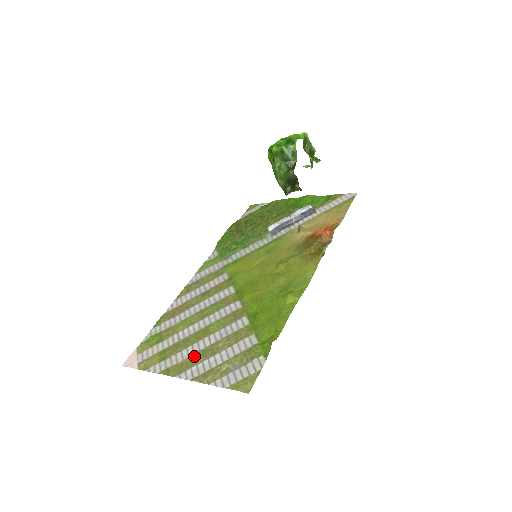
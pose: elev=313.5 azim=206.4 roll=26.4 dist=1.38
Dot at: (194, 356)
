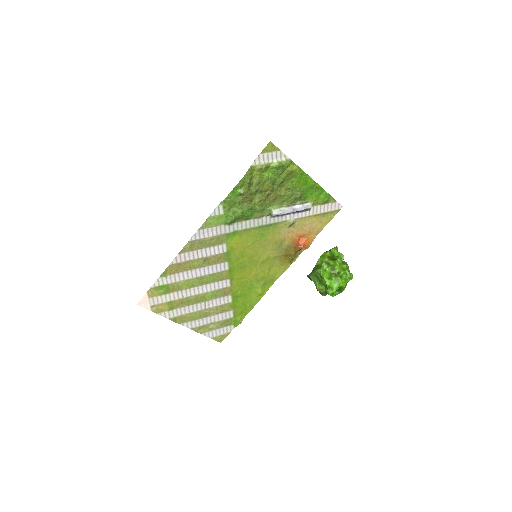
Dot at: (194, 314)
